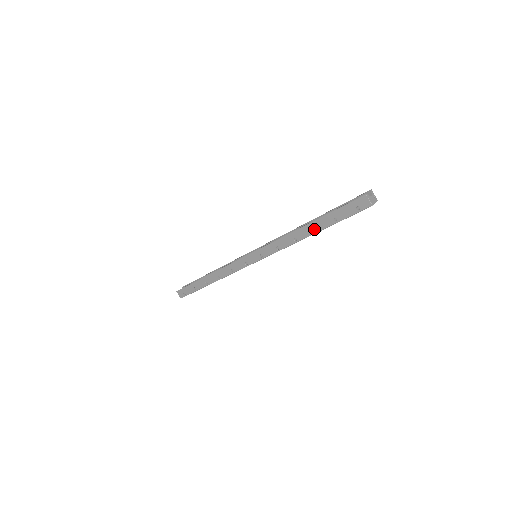
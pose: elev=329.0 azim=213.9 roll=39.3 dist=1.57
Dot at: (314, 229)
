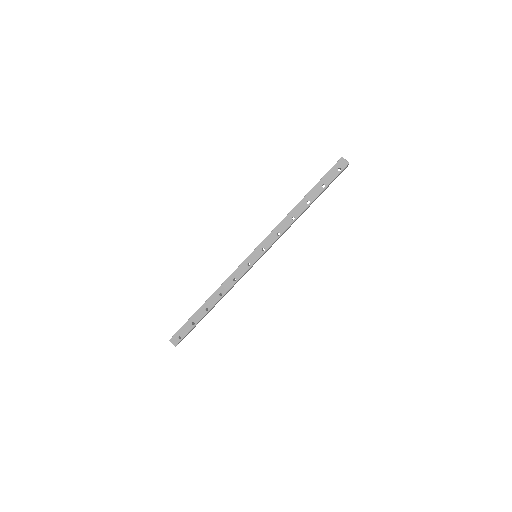
Dot at: occluded
